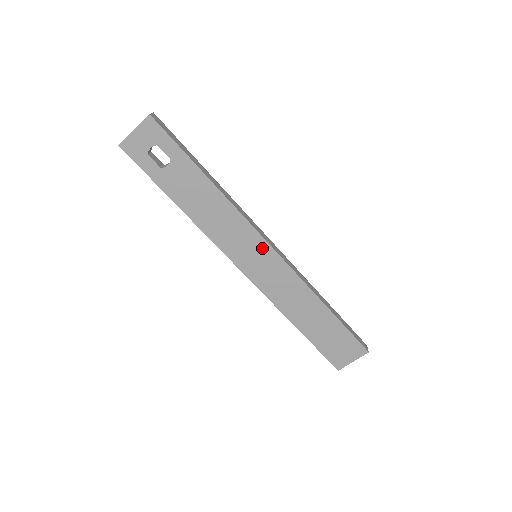
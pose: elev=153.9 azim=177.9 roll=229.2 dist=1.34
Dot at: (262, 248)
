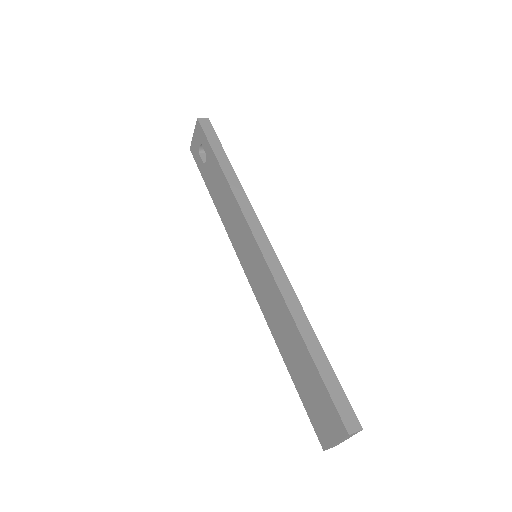
Dot at: (252, 244)
